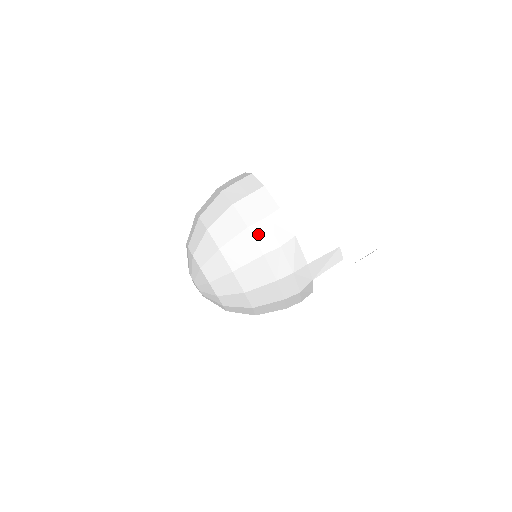
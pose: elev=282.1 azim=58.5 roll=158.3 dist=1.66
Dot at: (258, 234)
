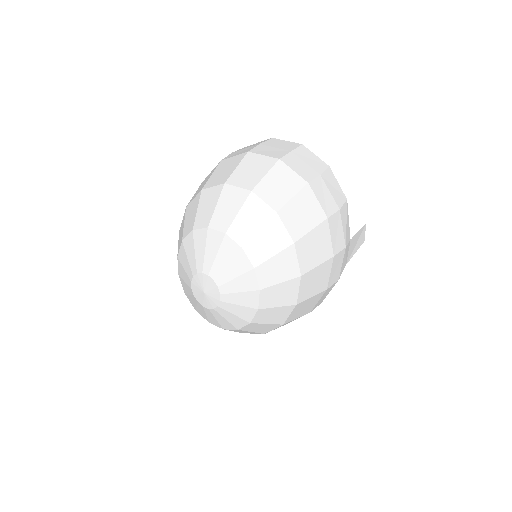
Dot at: (318, 192)
